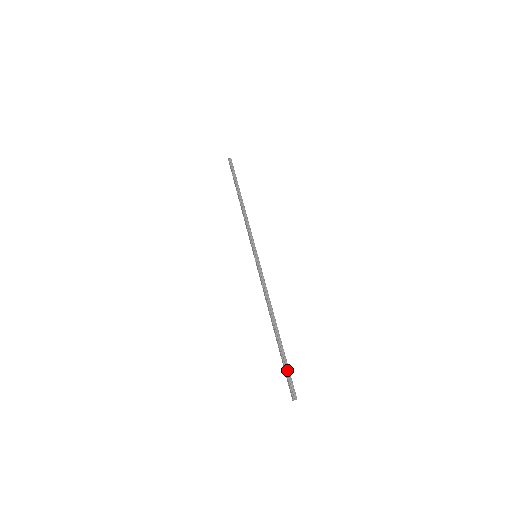
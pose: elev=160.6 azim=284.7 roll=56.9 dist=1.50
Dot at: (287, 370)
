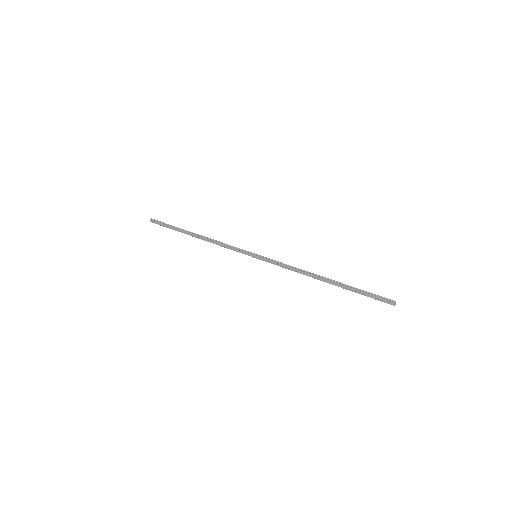
Dot at: (369, 293)
